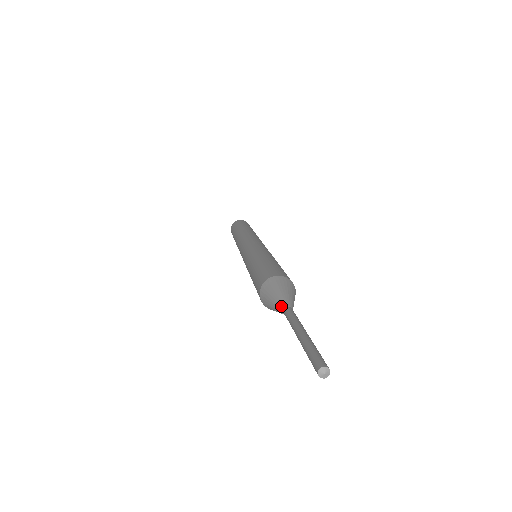
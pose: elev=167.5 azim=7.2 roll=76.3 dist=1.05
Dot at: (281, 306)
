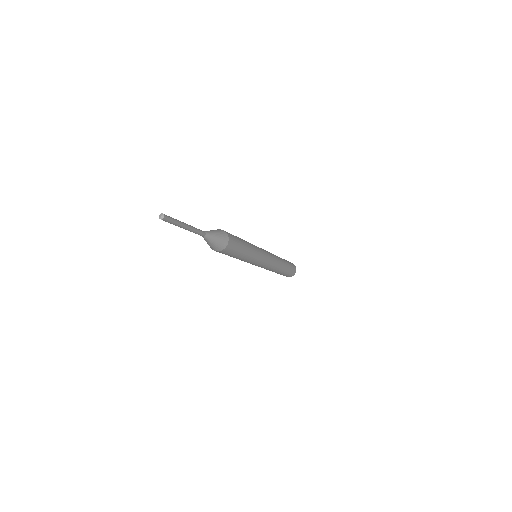
Dot at: occluded
